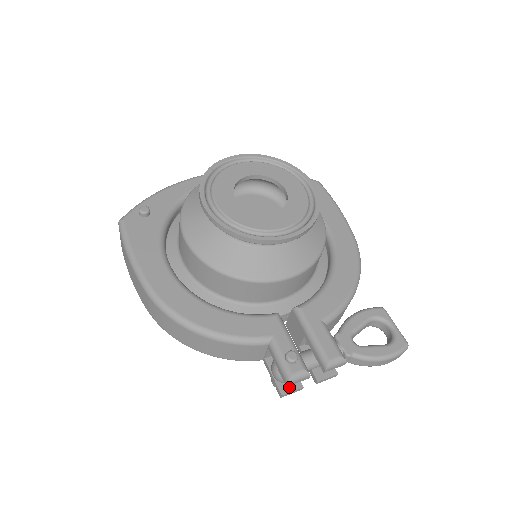
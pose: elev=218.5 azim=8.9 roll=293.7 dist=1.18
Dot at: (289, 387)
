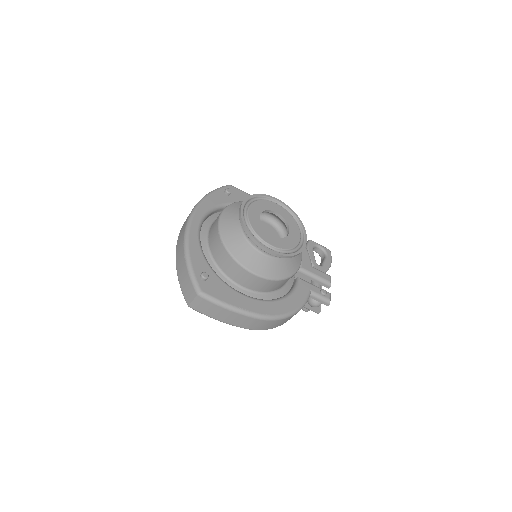
Dot at: (319, 306)
